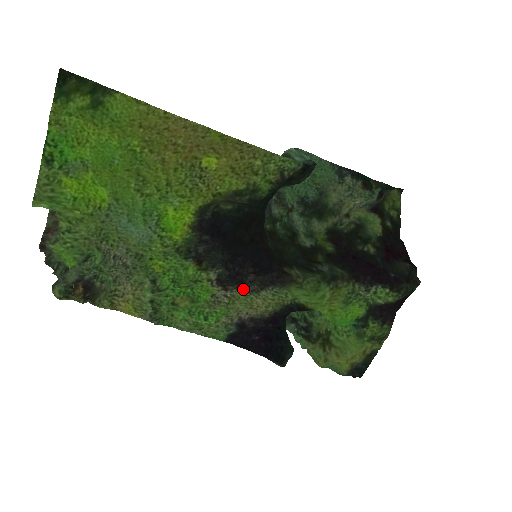
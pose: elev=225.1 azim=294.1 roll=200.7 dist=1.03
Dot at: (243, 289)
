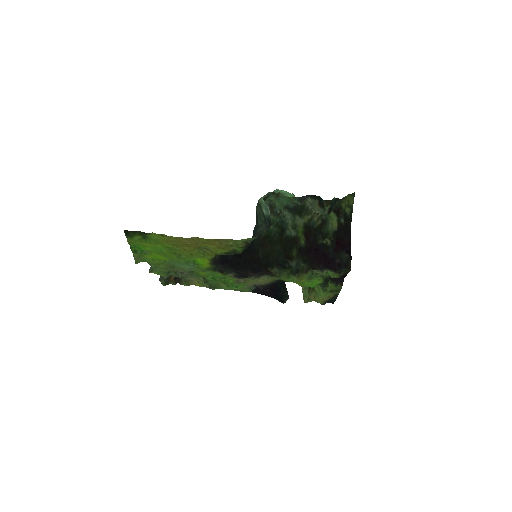
Dot at: (250, 277)
